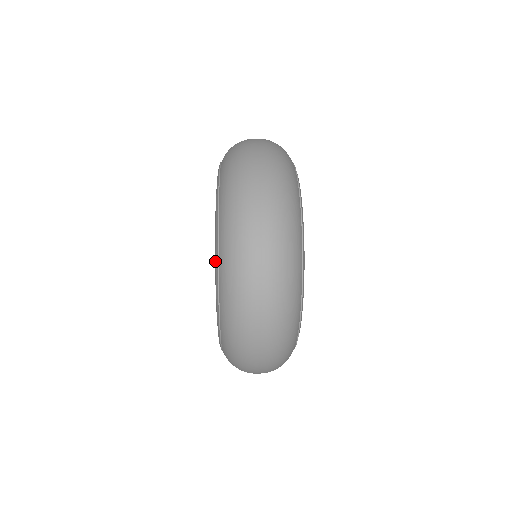
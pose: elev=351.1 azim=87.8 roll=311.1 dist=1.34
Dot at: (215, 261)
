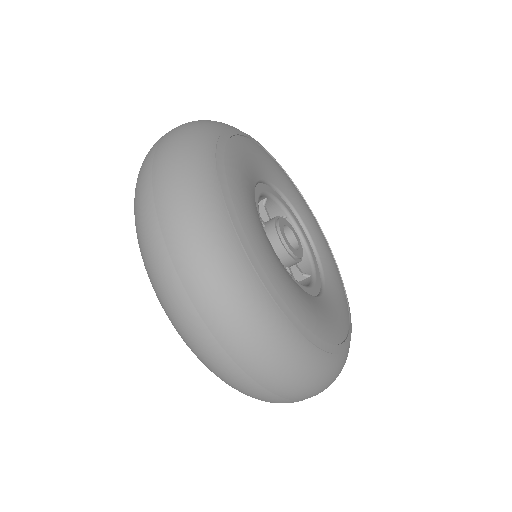
Dot at: occluded
